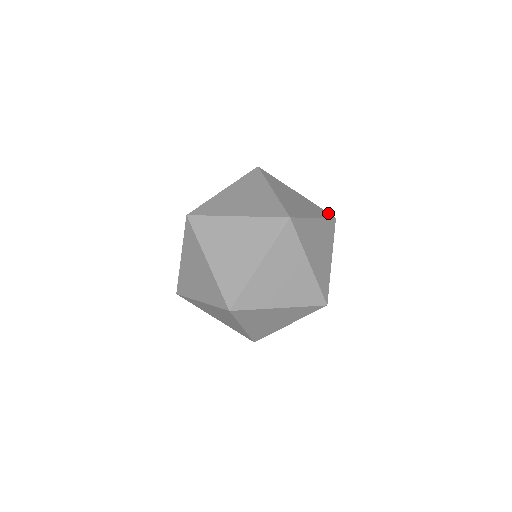
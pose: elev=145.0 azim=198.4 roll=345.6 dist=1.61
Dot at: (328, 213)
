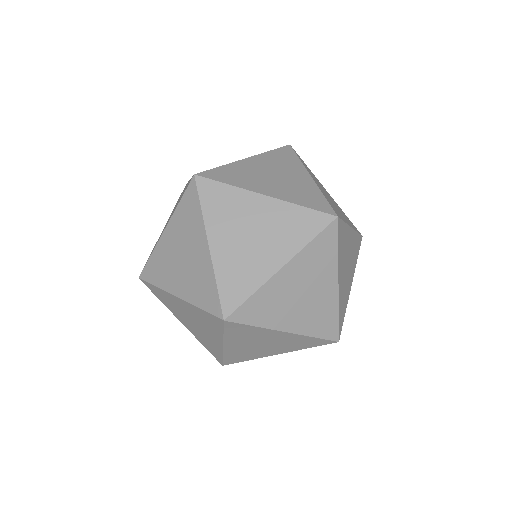
Dot at: (283, 148)
